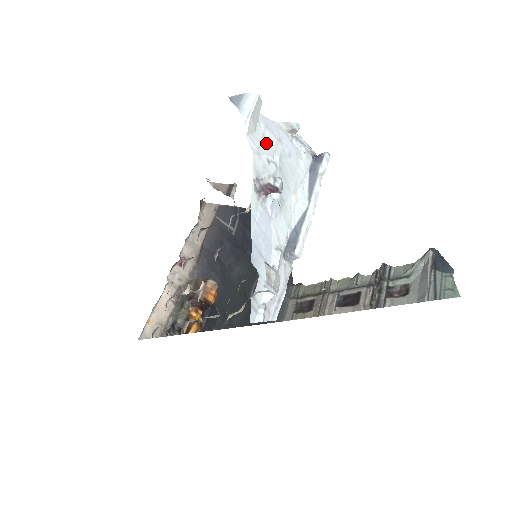
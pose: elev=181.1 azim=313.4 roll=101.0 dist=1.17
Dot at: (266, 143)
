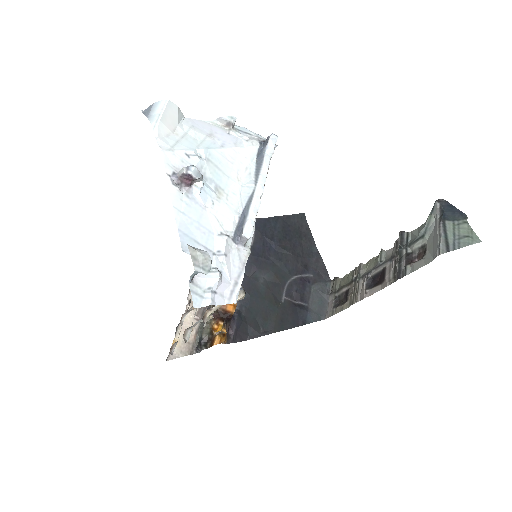
Dot at: (187, 140)
